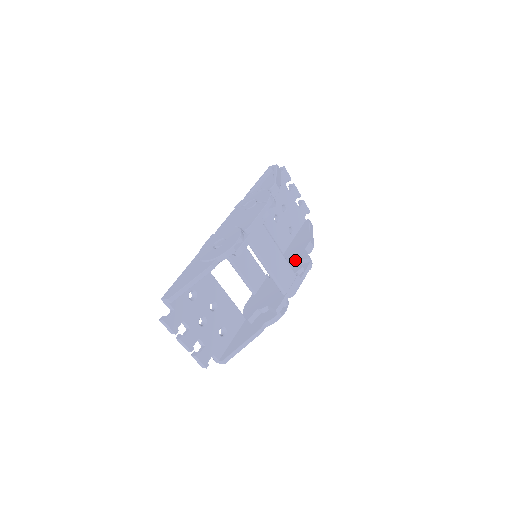
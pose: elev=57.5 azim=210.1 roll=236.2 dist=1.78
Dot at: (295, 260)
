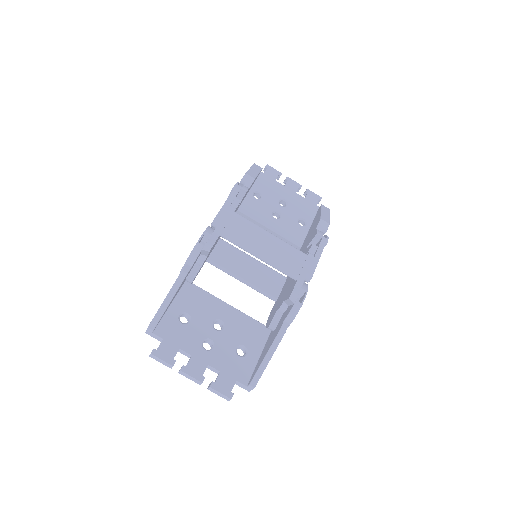
Dot at: (308, 244)
